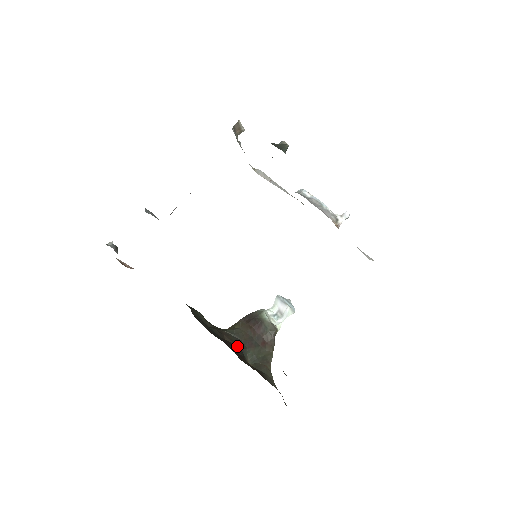
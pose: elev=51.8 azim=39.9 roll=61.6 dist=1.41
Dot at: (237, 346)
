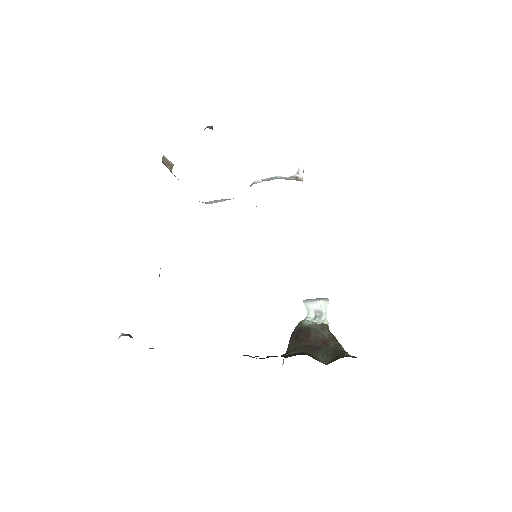
Dot at: occluded
